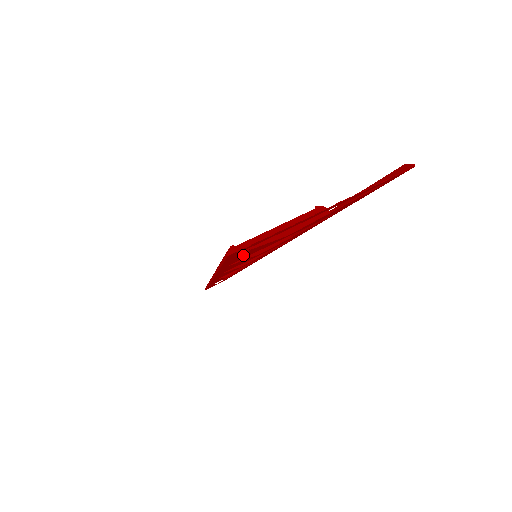
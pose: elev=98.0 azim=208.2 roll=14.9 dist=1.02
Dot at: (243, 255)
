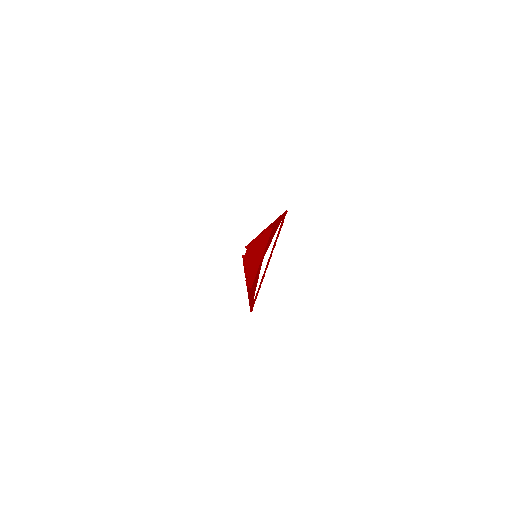
Dot at: (254, 289)
